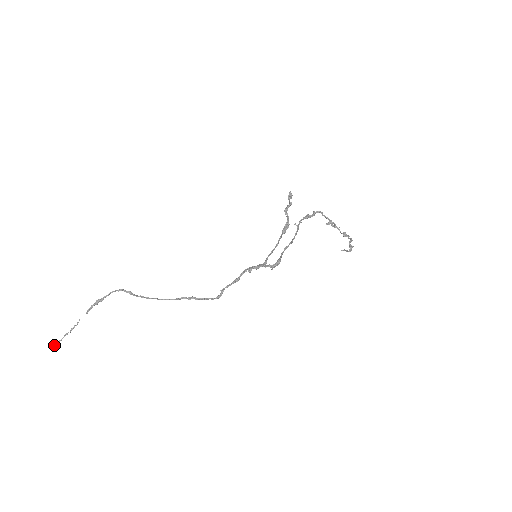
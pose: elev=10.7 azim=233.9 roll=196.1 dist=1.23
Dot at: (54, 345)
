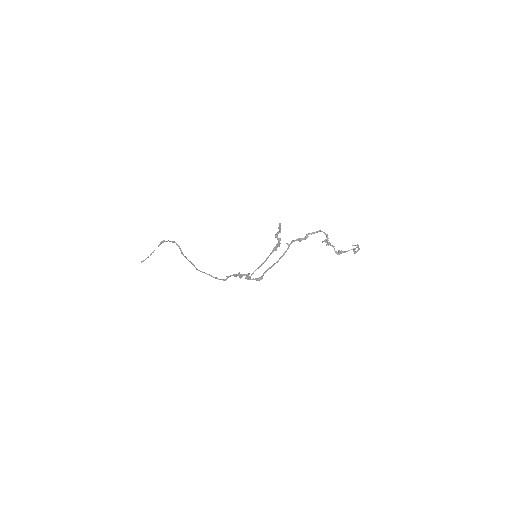
Dot at: (142, 261)
